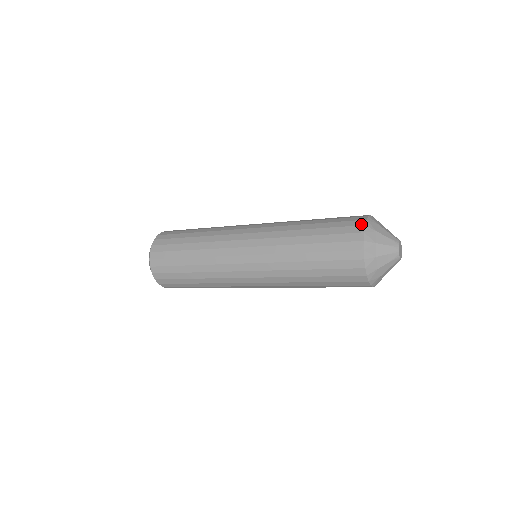
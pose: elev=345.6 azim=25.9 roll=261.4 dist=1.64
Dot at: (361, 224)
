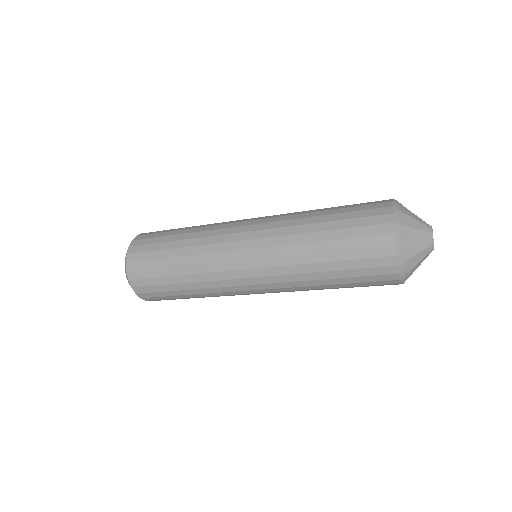
Dot at: (388, 205)
